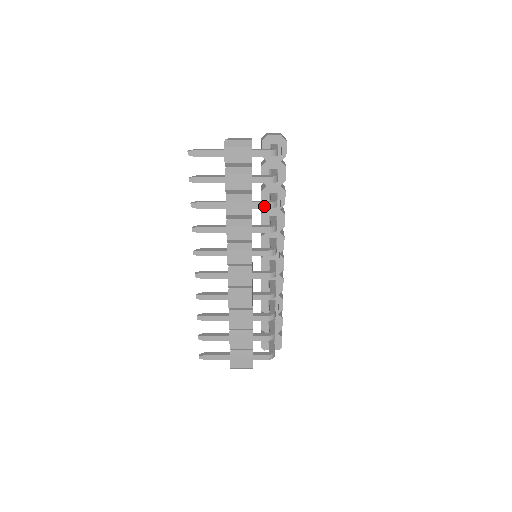
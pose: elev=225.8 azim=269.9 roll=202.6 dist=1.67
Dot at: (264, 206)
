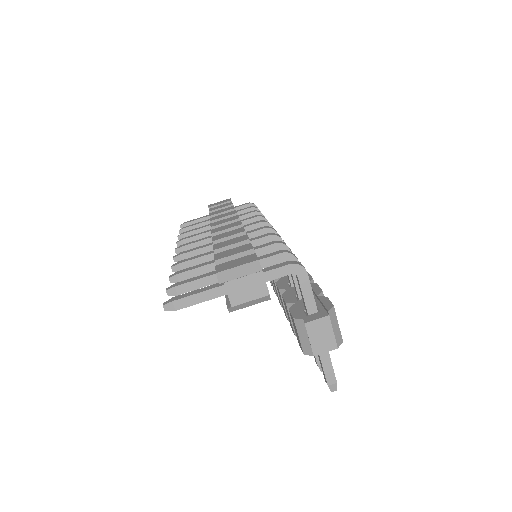
Dot at: (249, 213)
